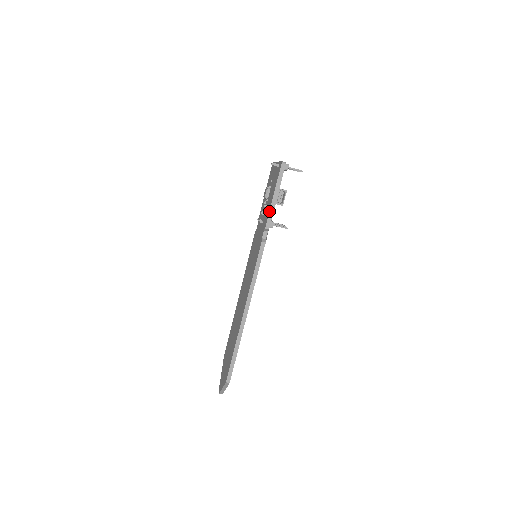
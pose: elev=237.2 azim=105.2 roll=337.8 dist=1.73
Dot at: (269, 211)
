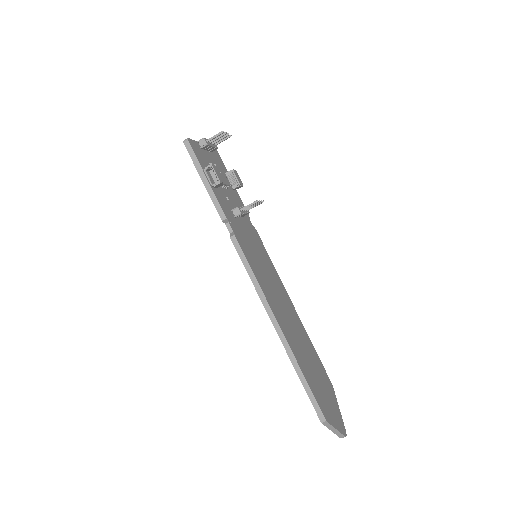
Dot at: occluded
